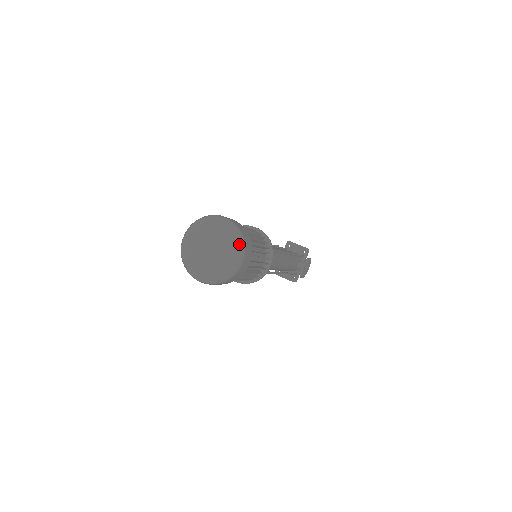
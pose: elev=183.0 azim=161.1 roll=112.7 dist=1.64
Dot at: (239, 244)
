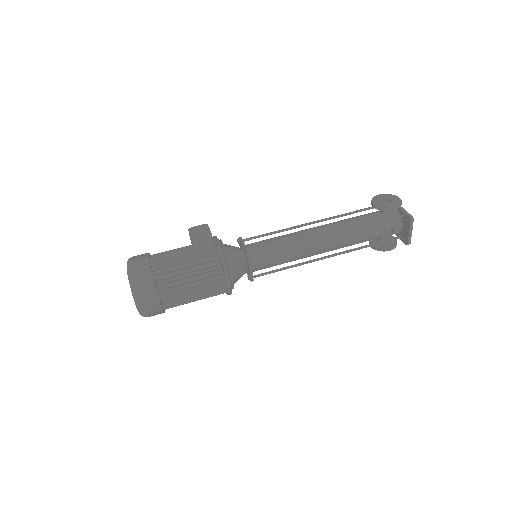
Dot at: occluded
